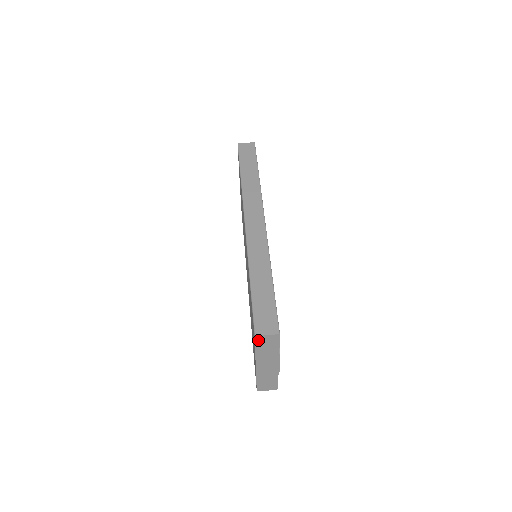
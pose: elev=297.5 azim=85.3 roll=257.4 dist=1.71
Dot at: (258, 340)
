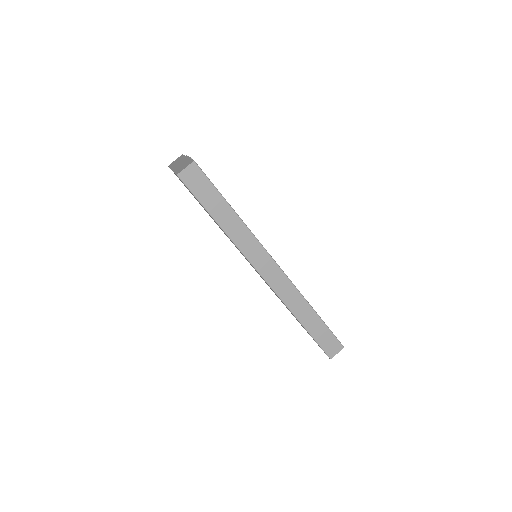
Dot at: occluded
